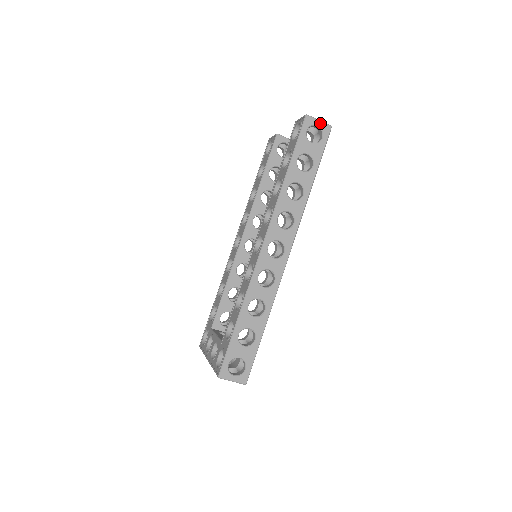
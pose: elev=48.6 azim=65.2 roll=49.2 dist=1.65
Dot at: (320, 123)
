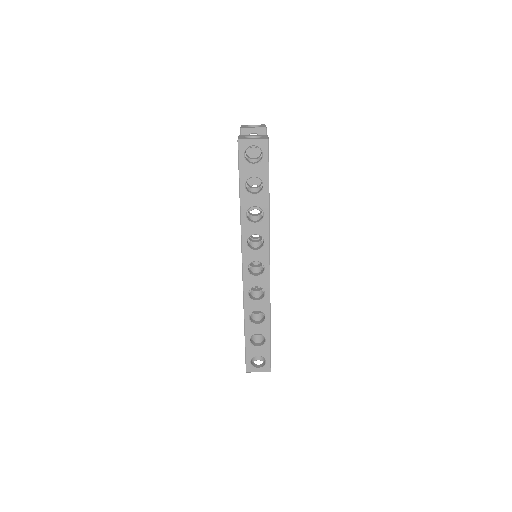
Dot at: (255, 142)
